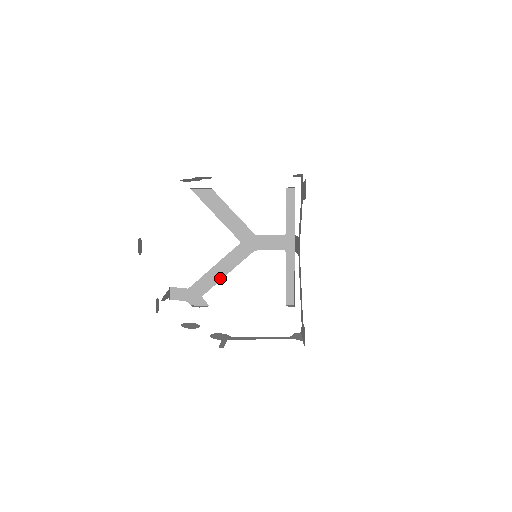
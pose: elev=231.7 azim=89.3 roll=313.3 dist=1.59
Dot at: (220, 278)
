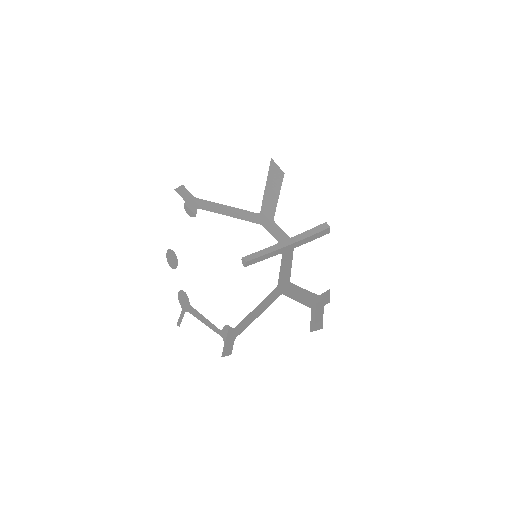
Dot at: (222, 213)
